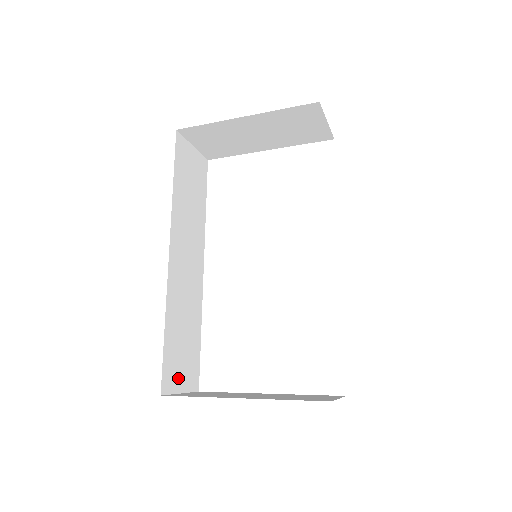
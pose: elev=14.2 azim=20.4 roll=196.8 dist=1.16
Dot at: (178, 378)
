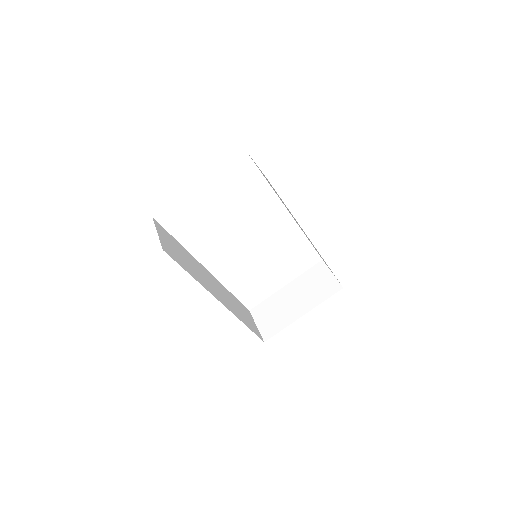
Dot at: (254, 325)
